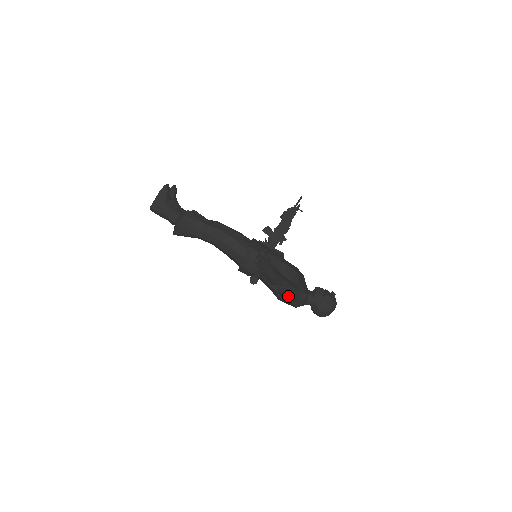
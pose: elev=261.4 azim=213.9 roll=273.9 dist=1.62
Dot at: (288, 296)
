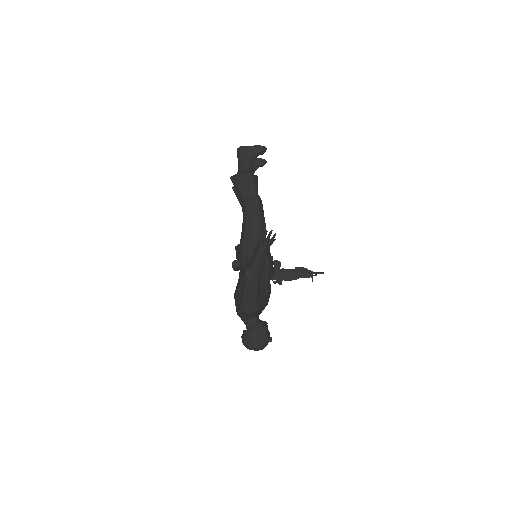
Dot at: (246, 292)
